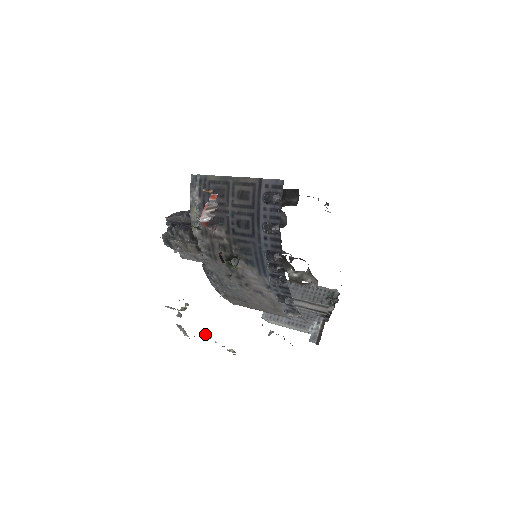
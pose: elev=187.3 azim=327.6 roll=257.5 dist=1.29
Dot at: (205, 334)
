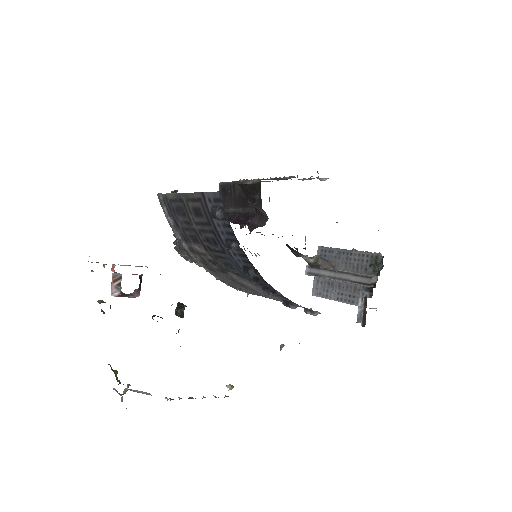
Dot at: occluded
